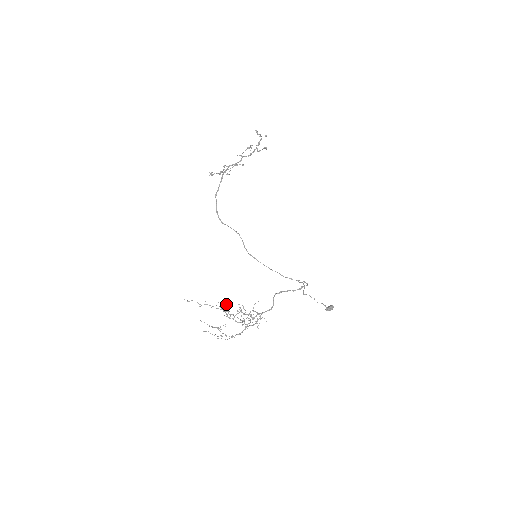
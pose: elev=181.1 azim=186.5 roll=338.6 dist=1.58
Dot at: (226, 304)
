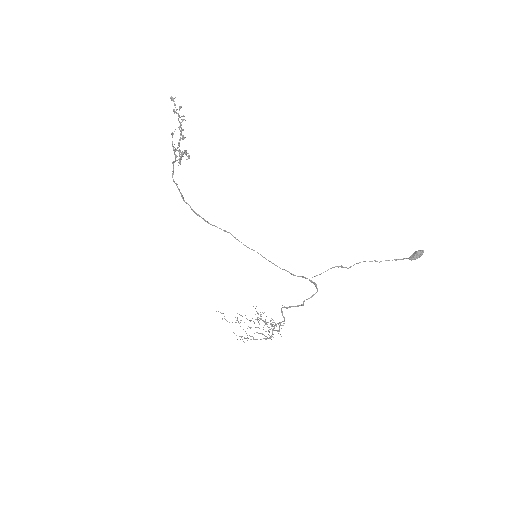
Dot at: (238, 321)
